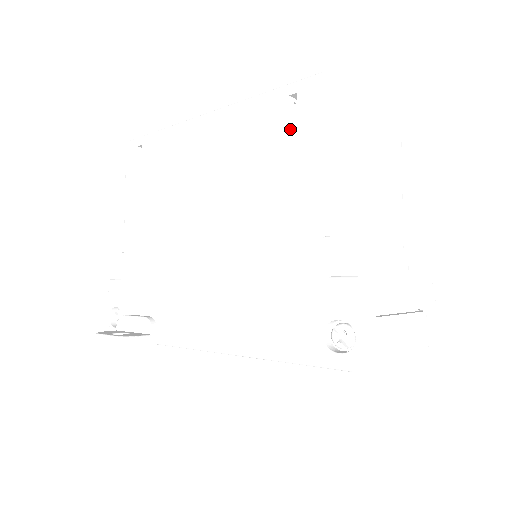
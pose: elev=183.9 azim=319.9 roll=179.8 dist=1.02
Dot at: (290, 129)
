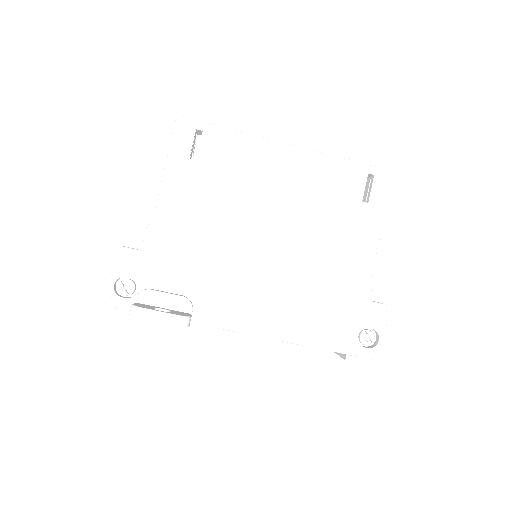
Dot at: occluded
